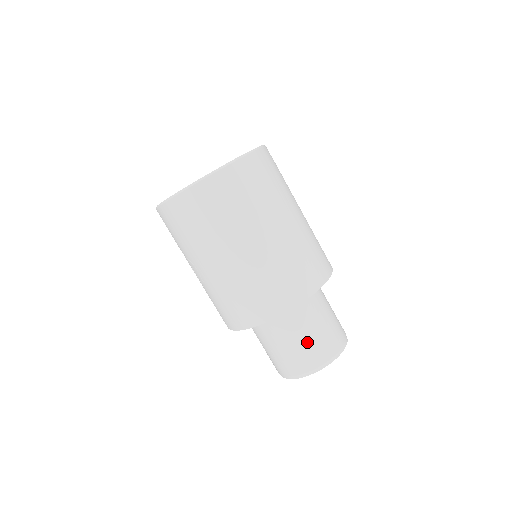
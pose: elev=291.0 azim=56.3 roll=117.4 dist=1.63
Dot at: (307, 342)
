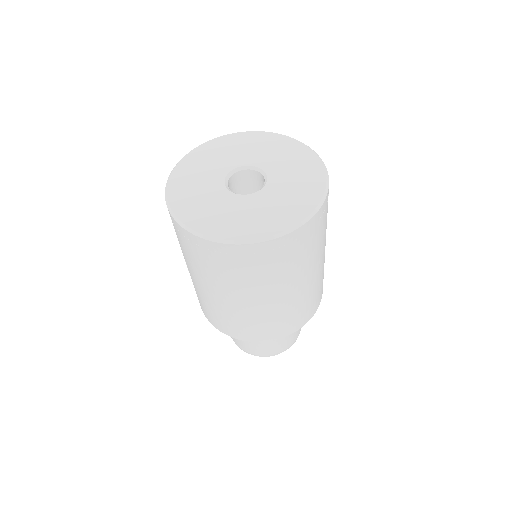
Dot at: (261, 343)
